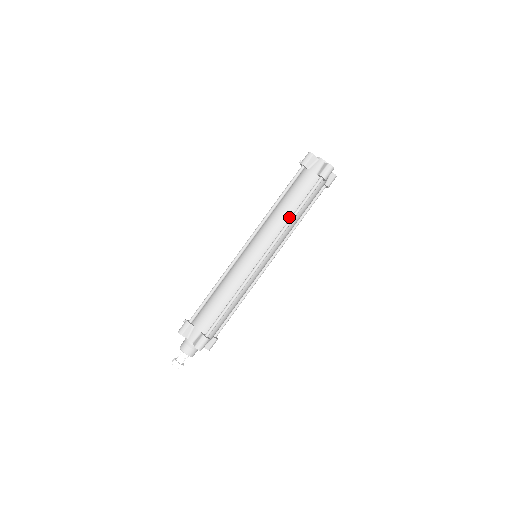
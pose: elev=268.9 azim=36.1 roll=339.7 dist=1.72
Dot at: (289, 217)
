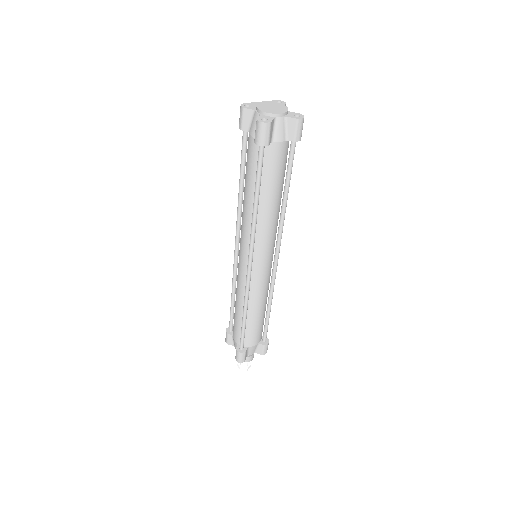
Dot at: occluded
